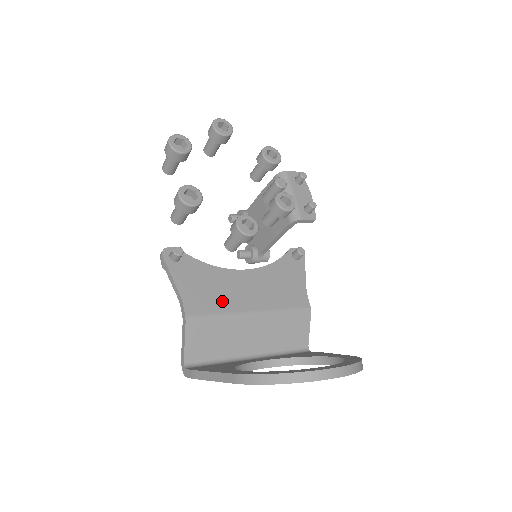
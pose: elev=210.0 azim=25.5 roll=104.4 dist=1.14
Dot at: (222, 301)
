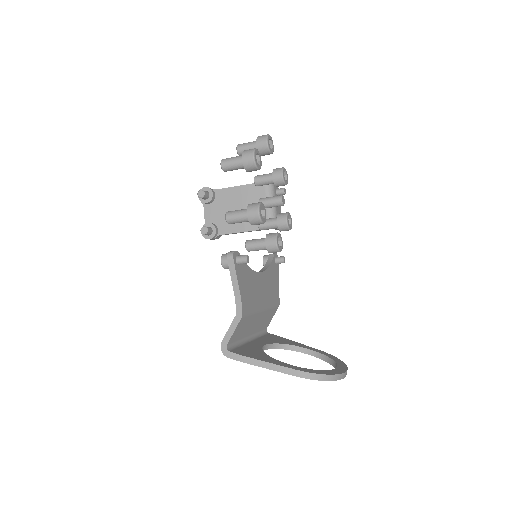
Dot at: (254, 299)
